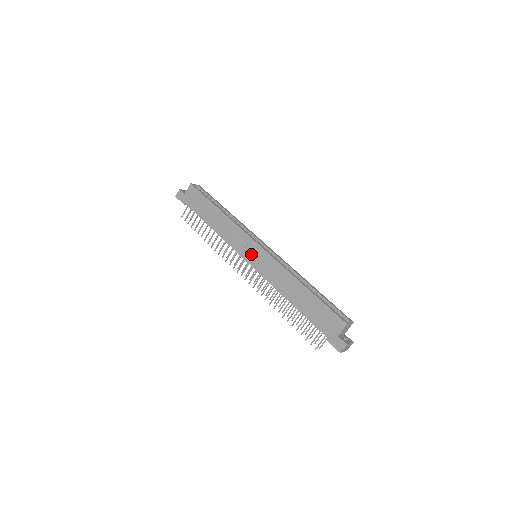
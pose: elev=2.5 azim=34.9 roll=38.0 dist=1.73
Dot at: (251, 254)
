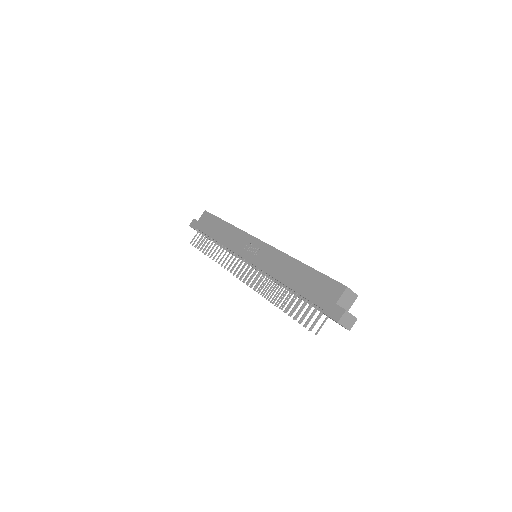
Dot at: (250, 251)
